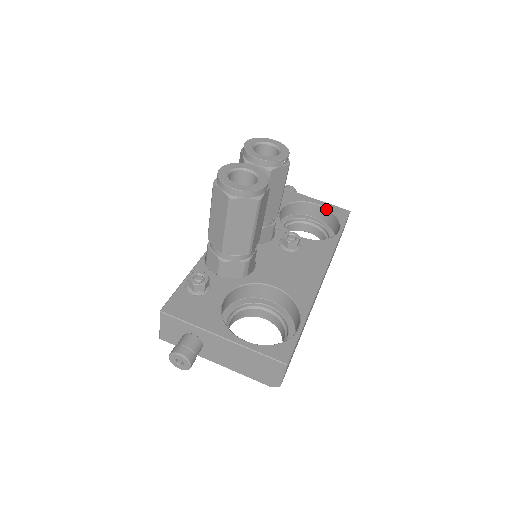
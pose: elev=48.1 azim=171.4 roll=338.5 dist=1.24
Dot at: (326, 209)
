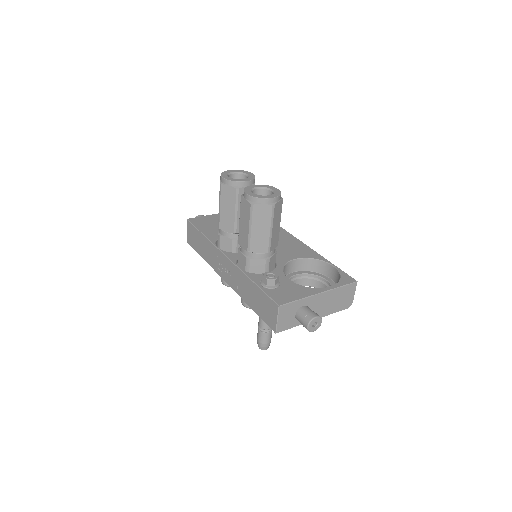
Dot at: occluded
